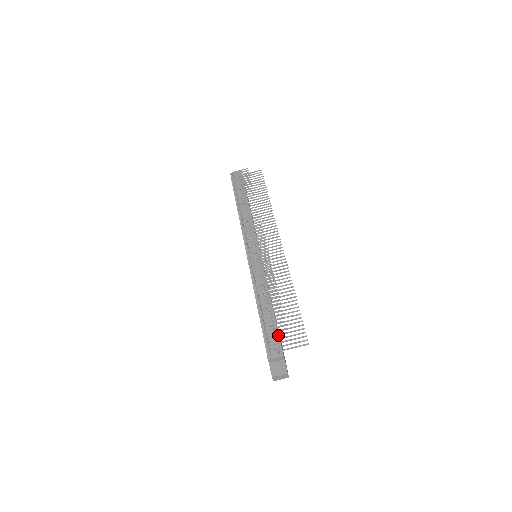
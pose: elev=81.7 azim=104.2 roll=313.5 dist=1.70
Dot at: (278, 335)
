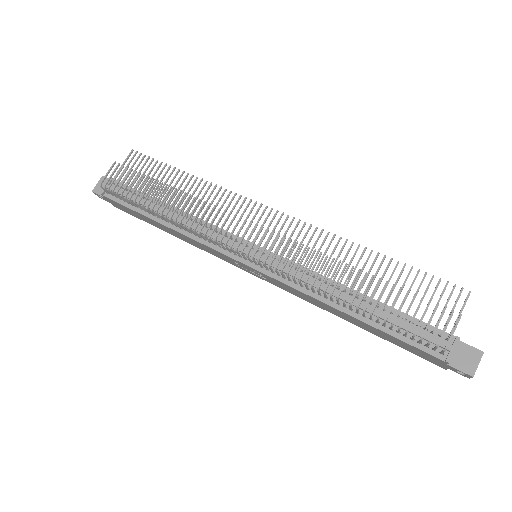
Dot at: occluded
